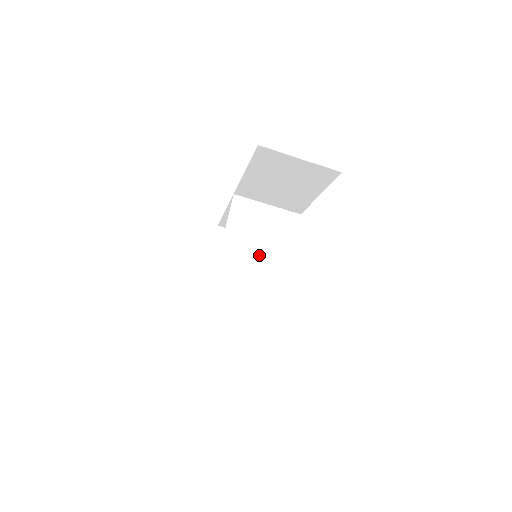
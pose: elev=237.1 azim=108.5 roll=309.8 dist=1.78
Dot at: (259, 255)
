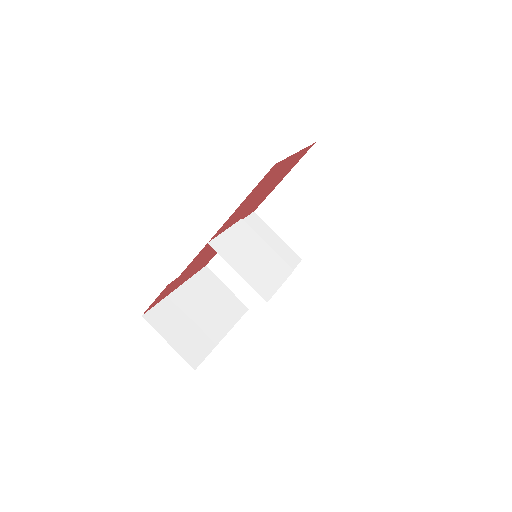
Dot at: (261, 252)
